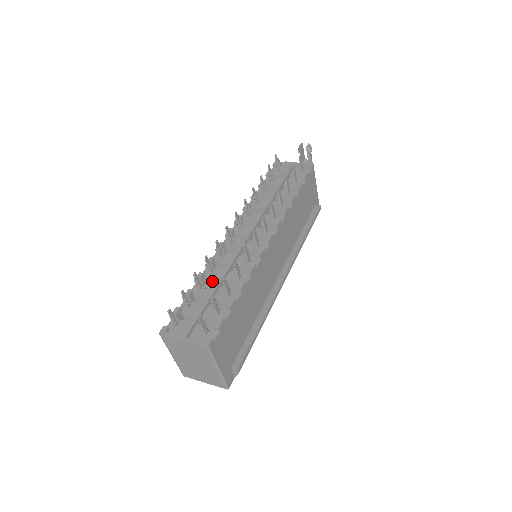
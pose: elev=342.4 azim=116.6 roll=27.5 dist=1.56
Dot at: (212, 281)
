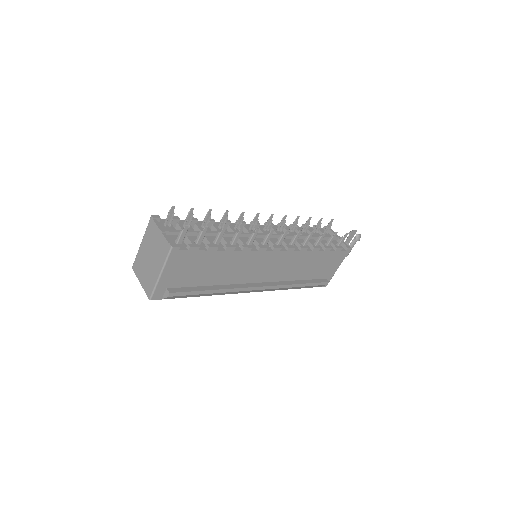
Dot at: occluded
